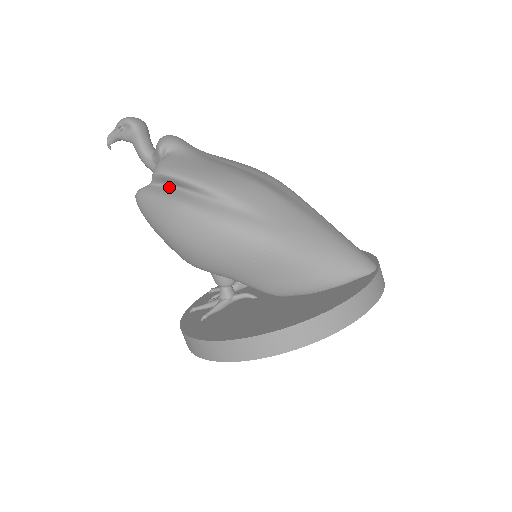
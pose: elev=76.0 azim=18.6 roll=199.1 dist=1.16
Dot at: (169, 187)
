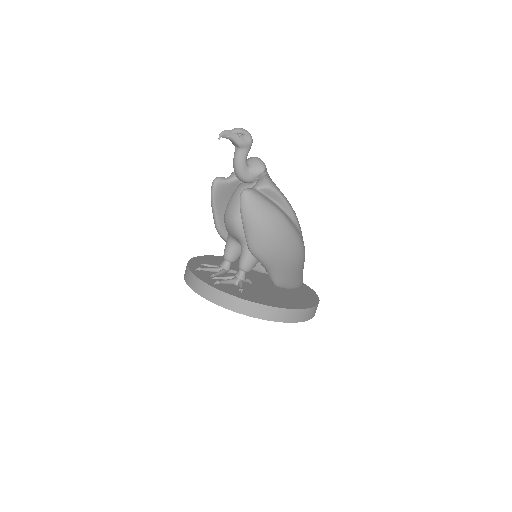
Dot at: (269, 199)
